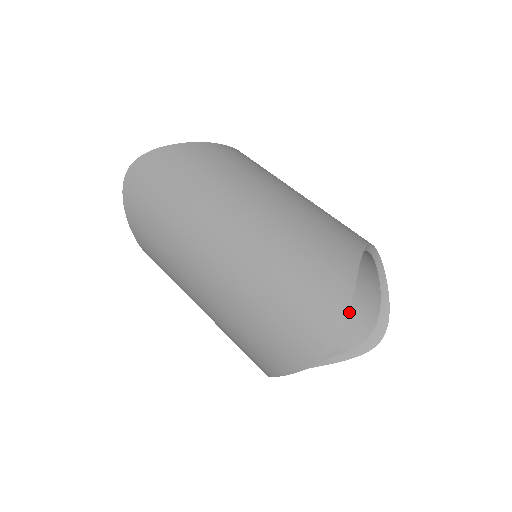
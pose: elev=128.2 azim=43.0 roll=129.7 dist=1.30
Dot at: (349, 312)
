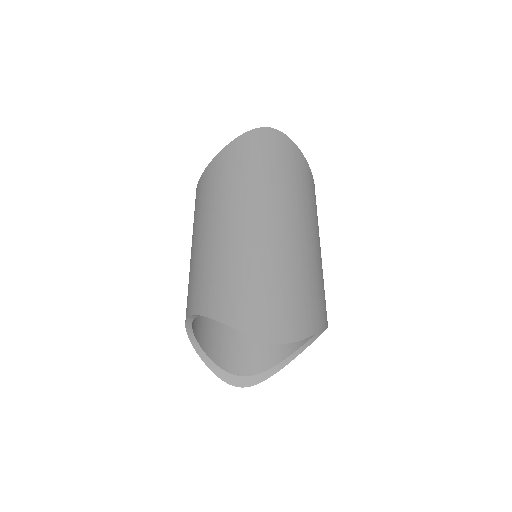
Dot at: occluded
